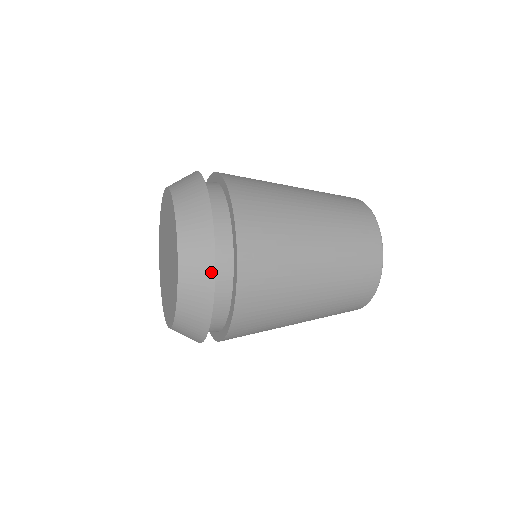
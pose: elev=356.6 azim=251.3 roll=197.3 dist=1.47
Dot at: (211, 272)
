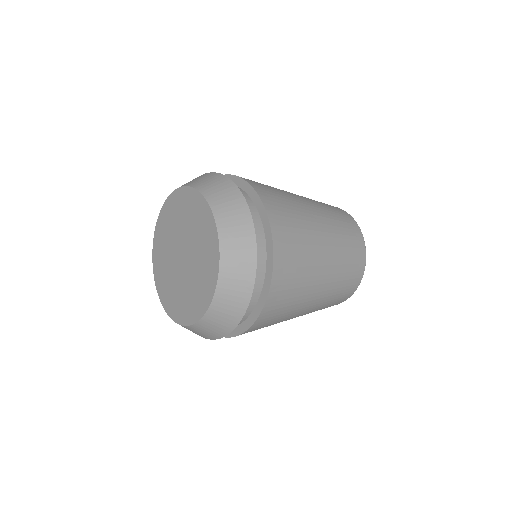
Dot at: (236, 321)
